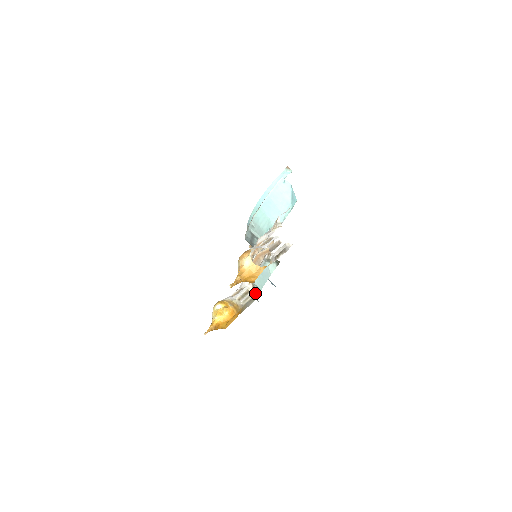
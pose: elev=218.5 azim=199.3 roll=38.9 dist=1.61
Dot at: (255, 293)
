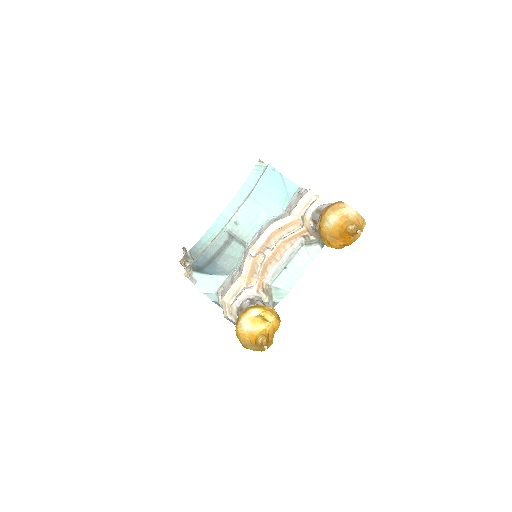
Dot at: (271, 302)
